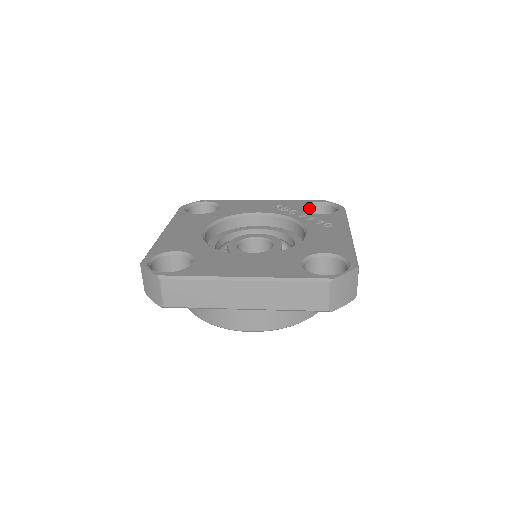
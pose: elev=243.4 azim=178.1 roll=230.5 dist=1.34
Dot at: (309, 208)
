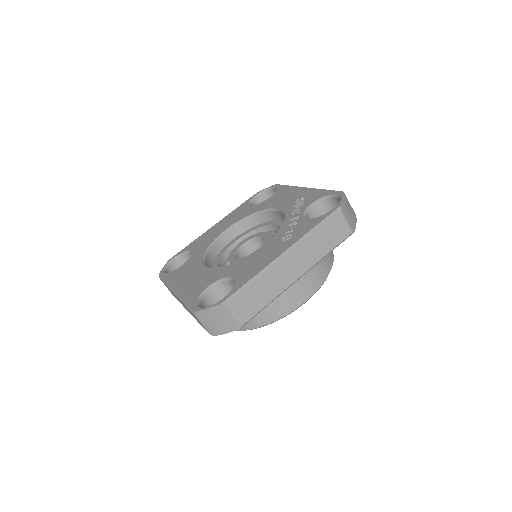
Dot at: (327, 201)
